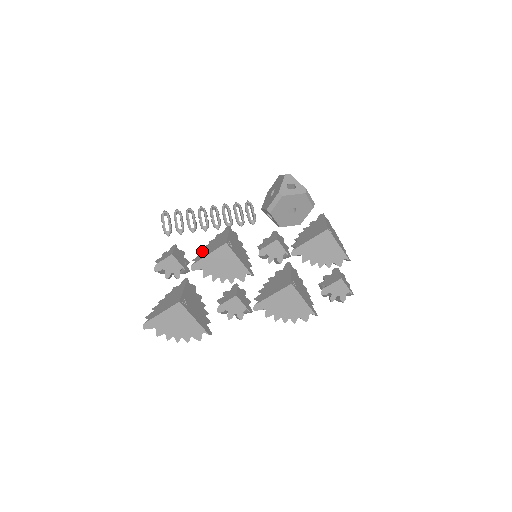
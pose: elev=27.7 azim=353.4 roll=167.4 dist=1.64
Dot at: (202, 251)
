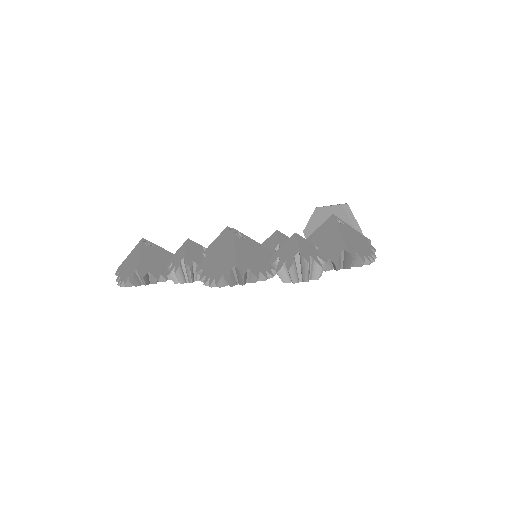
Dot at: occluded
